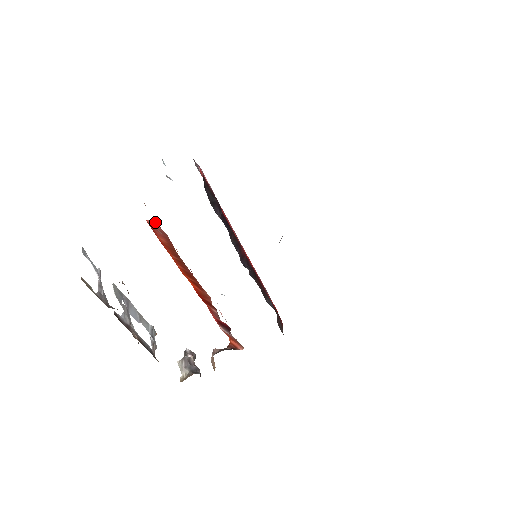
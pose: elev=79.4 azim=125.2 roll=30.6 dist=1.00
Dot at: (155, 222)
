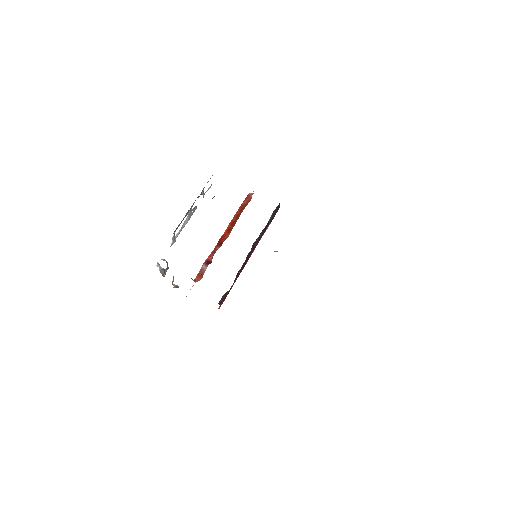
Dot at: occluded
